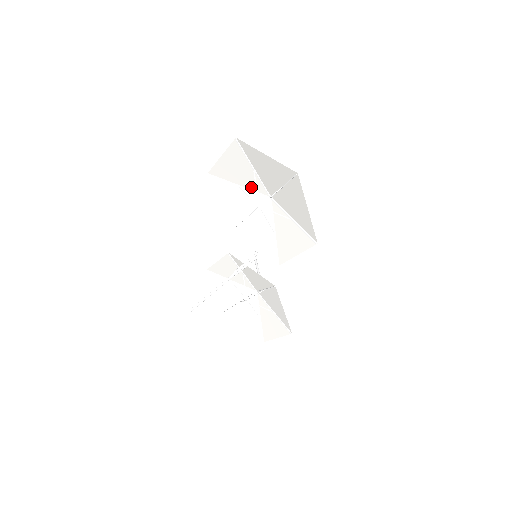
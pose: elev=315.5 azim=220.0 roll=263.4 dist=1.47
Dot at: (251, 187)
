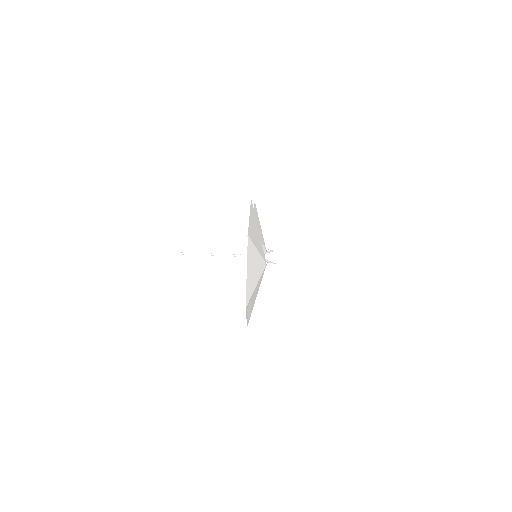
Dot at: (261, 244)
